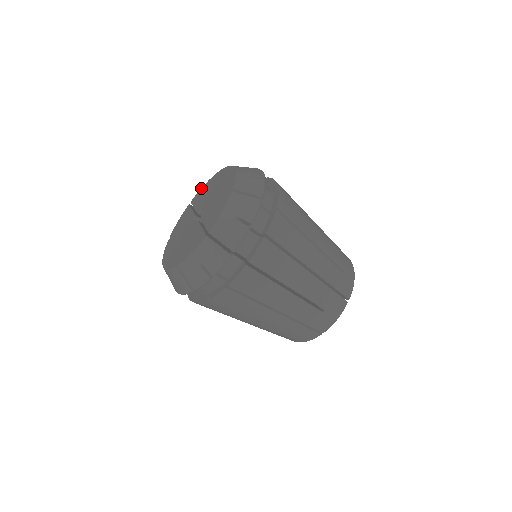
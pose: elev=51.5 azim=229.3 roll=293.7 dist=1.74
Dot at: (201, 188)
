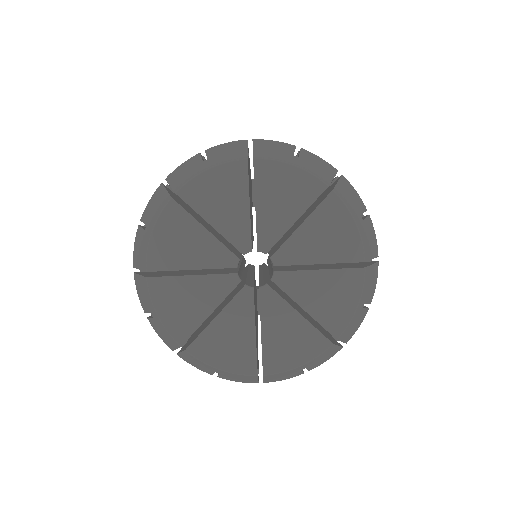
Dot at: (206, 172)
